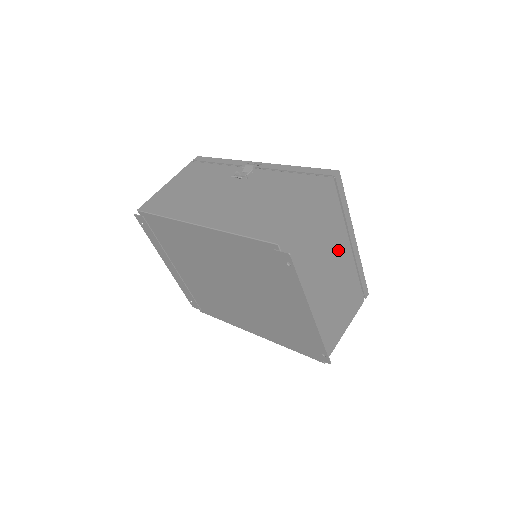
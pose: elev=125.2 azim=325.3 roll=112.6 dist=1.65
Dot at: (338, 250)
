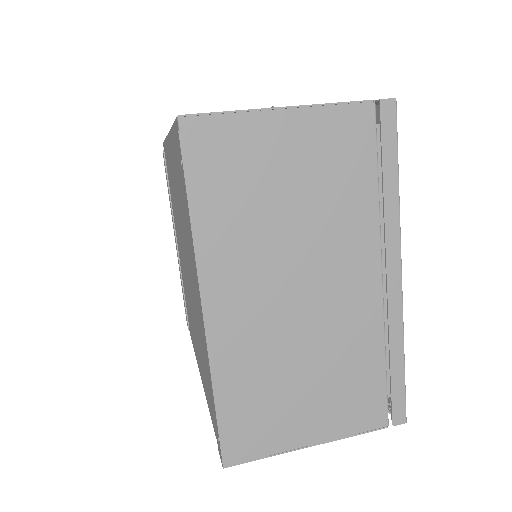
Dot at: (342, 256)
